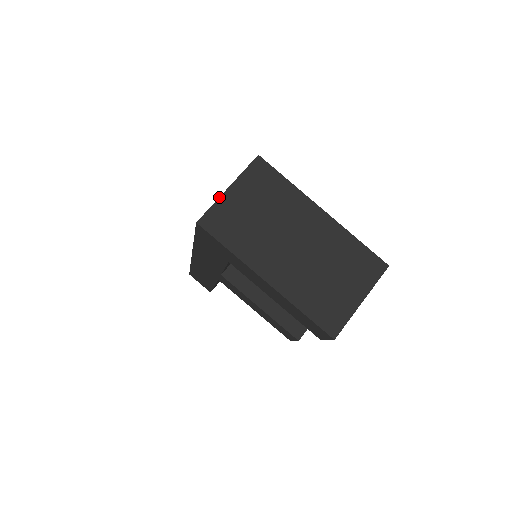
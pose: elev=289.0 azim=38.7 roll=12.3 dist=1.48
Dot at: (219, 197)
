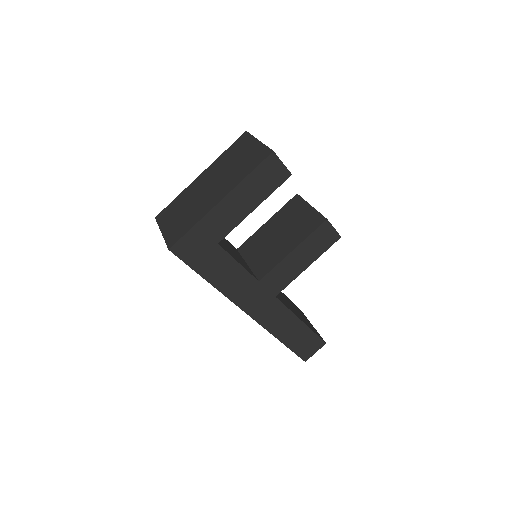
Dot at: (163, 237)
